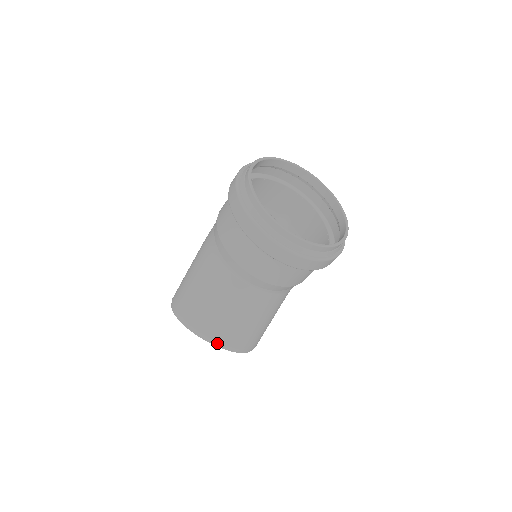
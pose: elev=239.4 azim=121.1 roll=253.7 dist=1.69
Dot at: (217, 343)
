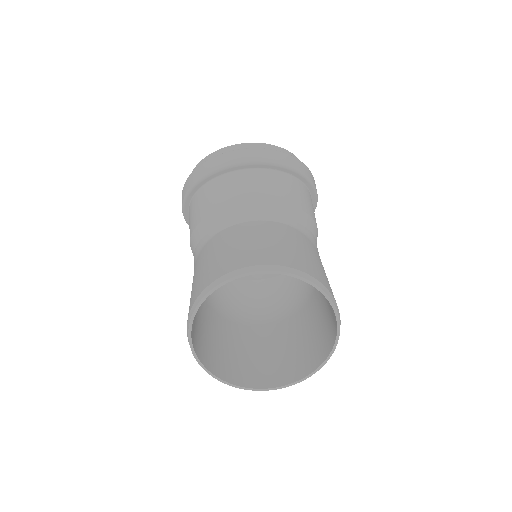
Dot at: (255, 267)
